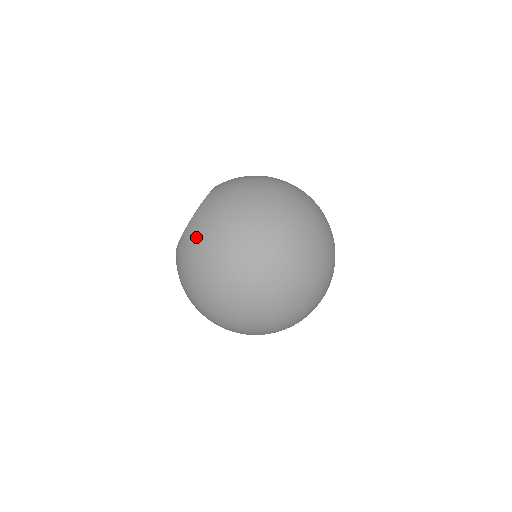
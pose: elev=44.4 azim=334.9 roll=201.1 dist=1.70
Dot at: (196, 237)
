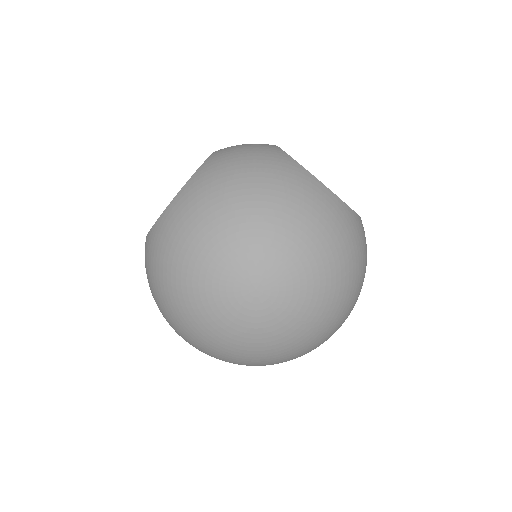
Dot at: (146, 271)
